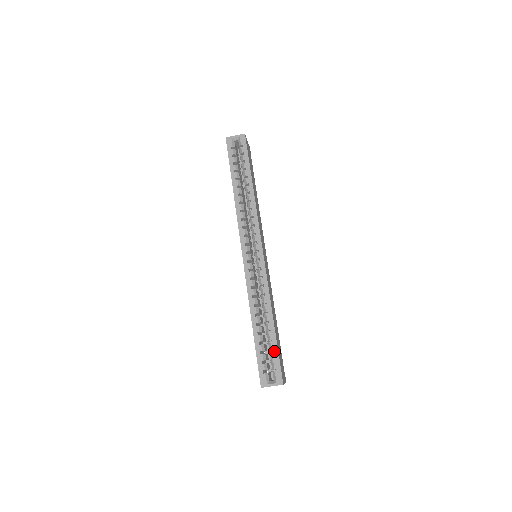
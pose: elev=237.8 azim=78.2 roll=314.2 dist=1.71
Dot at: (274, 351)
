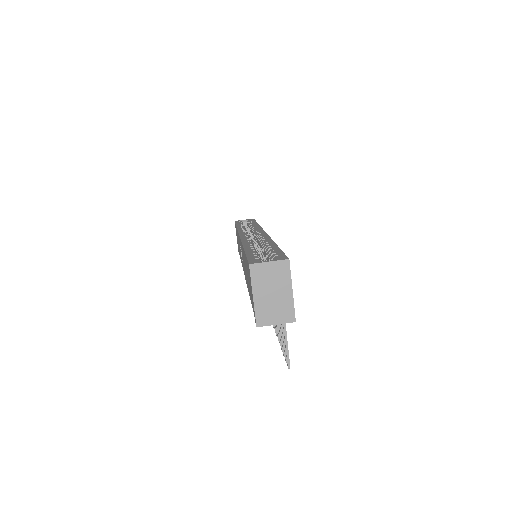
Dot at: (275, 250)
